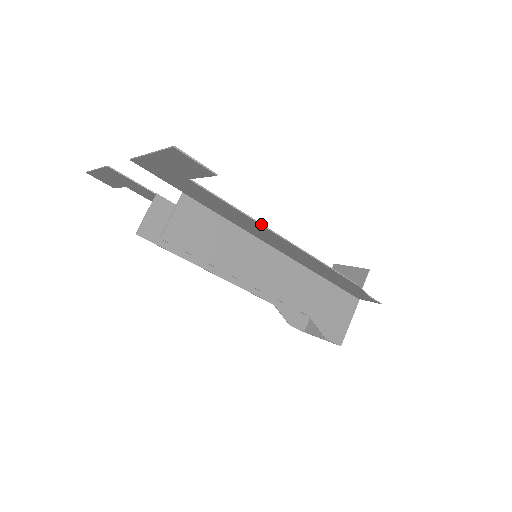
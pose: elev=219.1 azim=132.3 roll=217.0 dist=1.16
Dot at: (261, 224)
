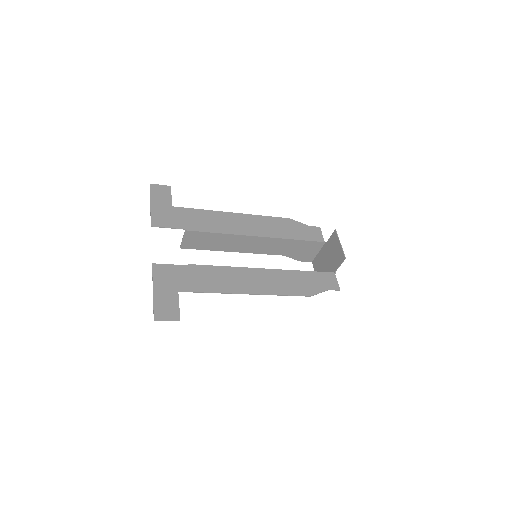
Dot at: (229, 293)
